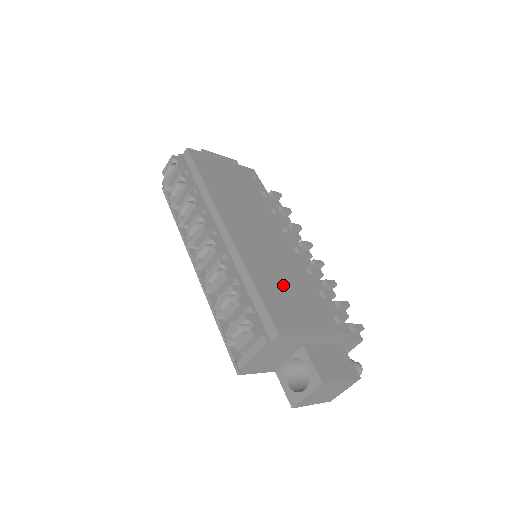
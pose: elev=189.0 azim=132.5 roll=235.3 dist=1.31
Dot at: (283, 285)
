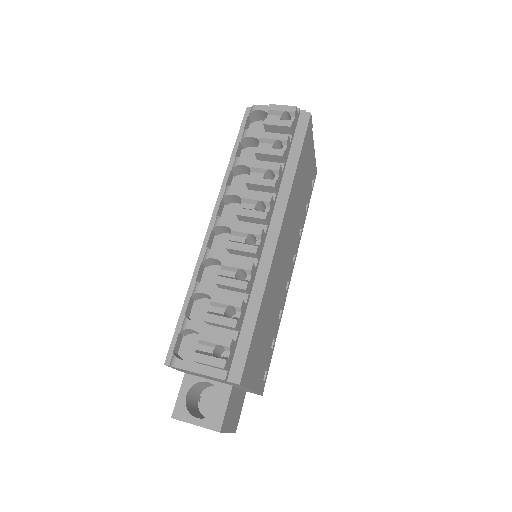
Dot at: (266, 324)
